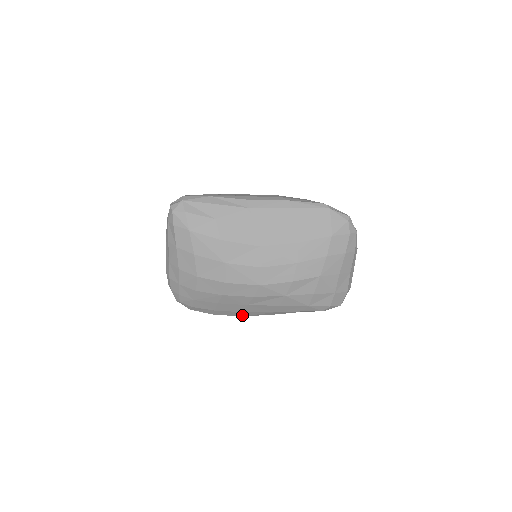
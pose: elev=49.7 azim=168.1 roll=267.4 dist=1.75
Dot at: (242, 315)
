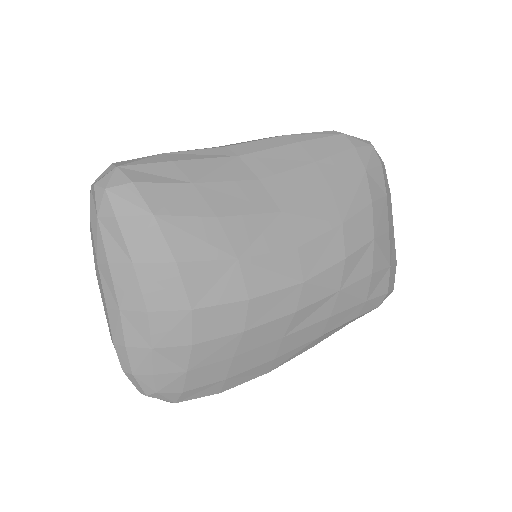
Dot at: (268, 370)
